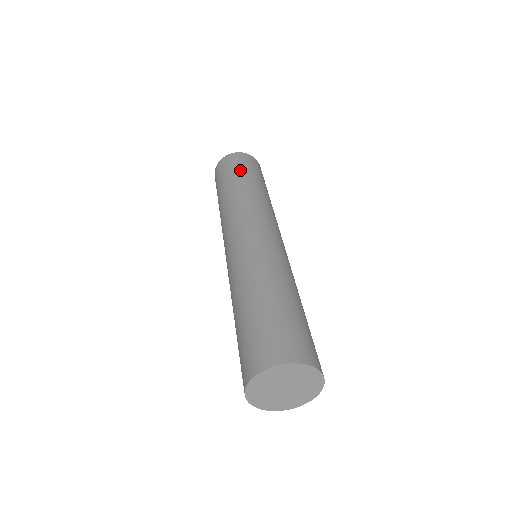
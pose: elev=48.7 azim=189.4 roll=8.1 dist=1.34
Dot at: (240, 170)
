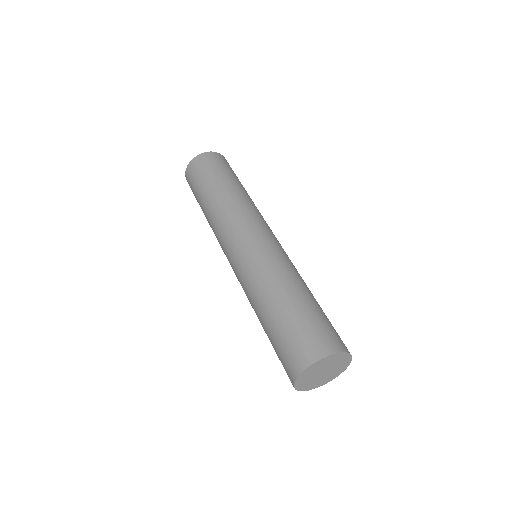
Dot at: (226, 171)
